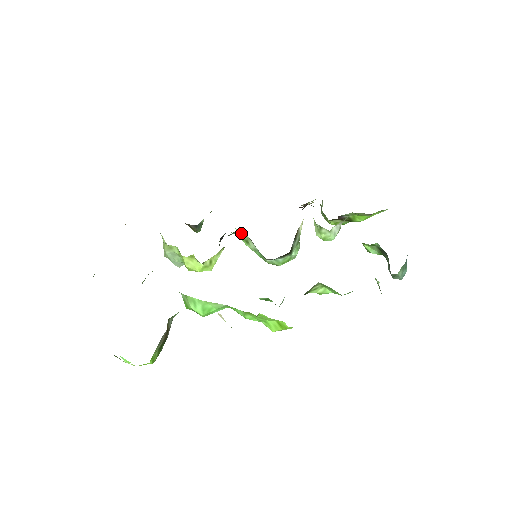
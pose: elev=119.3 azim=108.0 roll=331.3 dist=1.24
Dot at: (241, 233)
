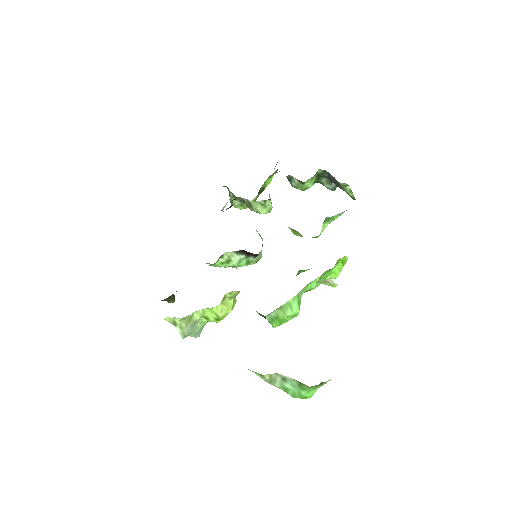
Dot at: (220, 258)
